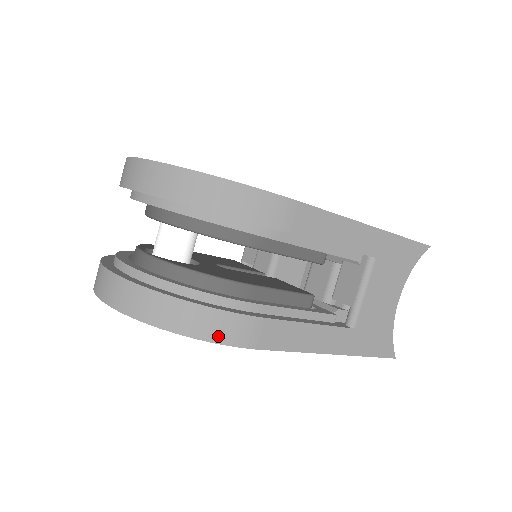
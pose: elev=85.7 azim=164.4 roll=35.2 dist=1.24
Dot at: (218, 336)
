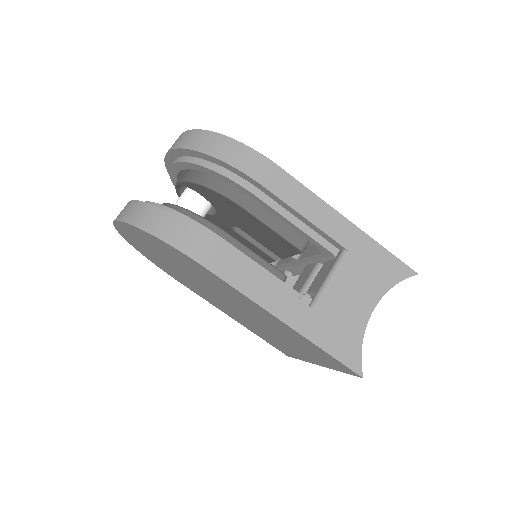
Dot at: (177, 241)
